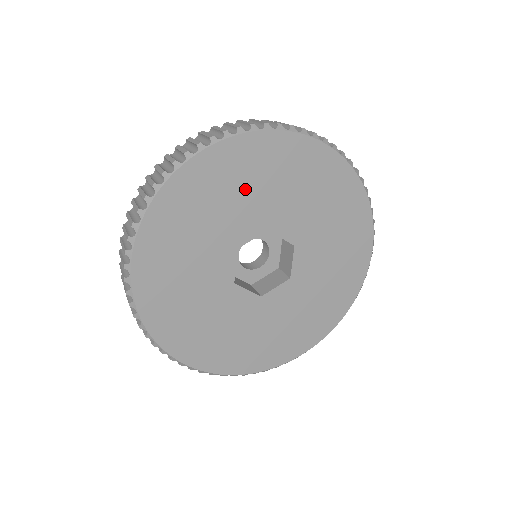
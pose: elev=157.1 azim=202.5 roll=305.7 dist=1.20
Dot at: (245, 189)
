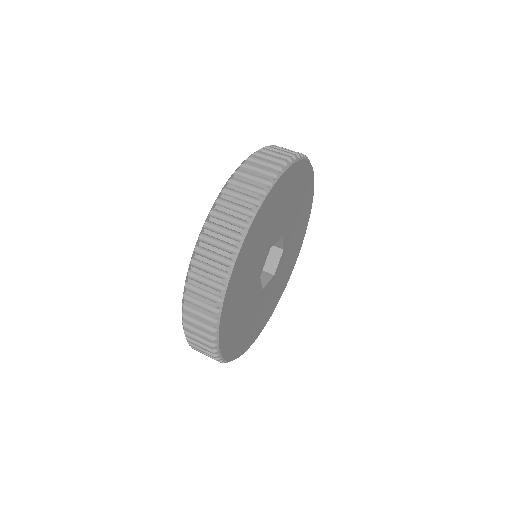
Dot at: (288, 201)
